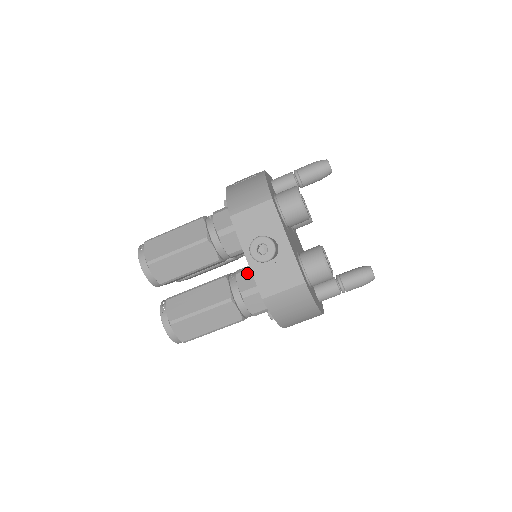
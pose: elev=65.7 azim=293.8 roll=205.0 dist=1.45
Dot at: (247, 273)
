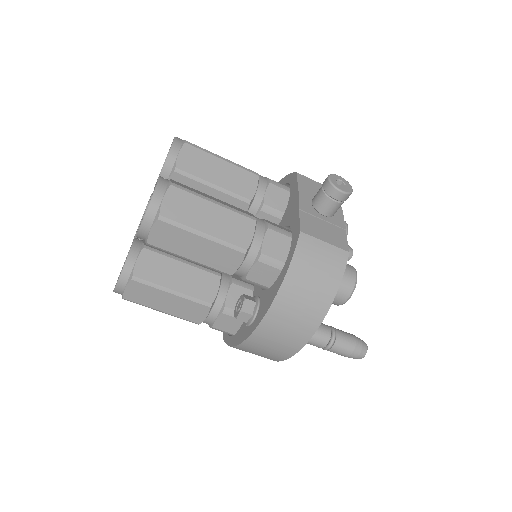
Dot at: (276, 224)
